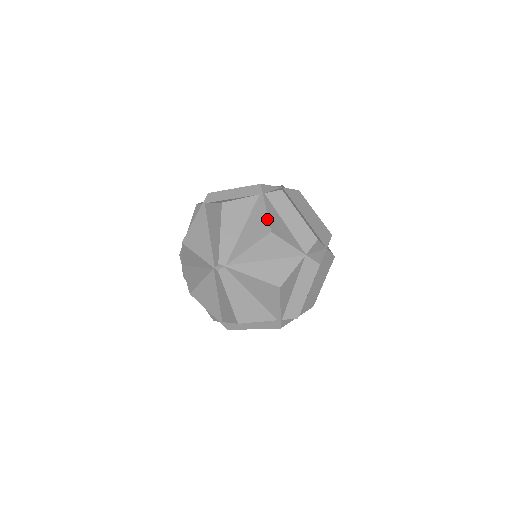
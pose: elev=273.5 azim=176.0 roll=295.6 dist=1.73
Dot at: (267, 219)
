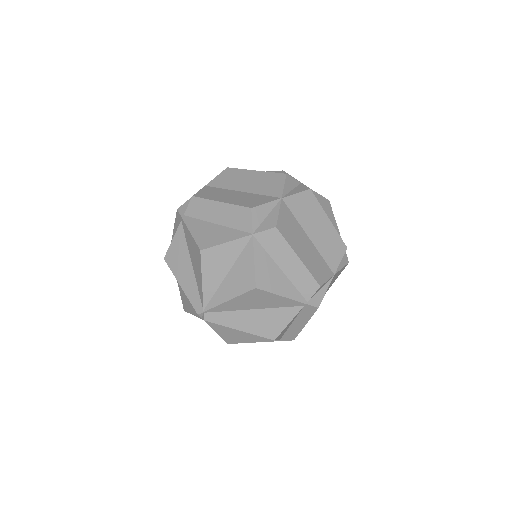
Dot at: (193, 240)
